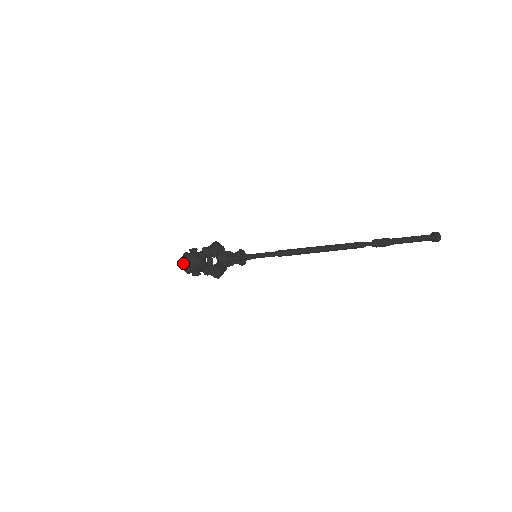
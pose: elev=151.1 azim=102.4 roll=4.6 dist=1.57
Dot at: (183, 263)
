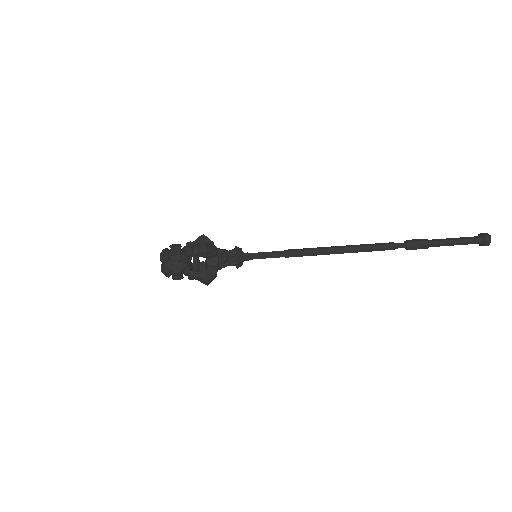
Dot at: occluded
